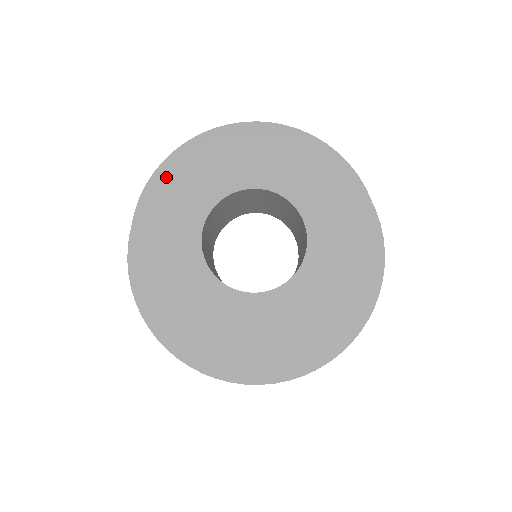
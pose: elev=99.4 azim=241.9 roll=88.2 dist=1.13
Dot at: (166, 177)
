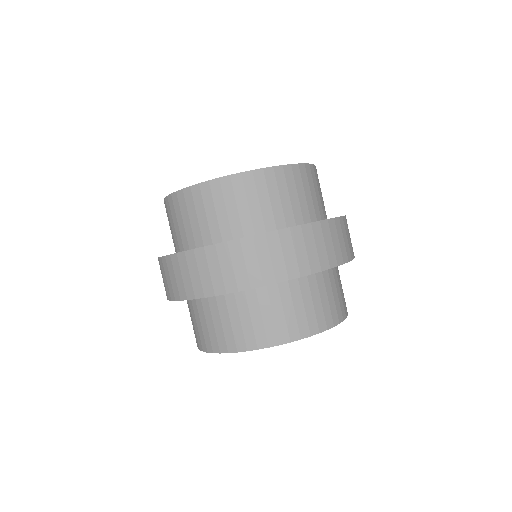
Dot at: occluded
